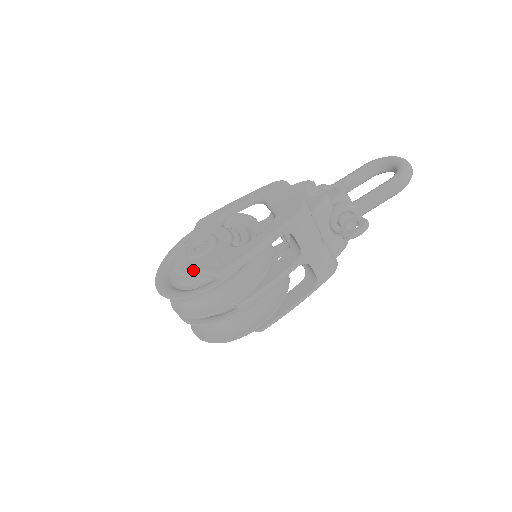
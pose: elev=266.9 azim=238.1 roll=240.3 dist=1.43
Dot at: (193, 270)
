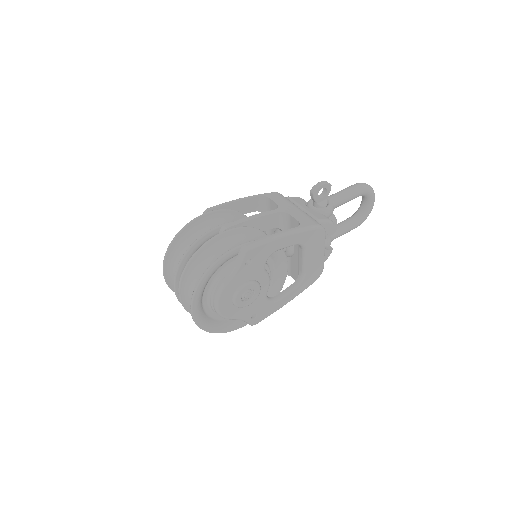
Dot at: occluded
